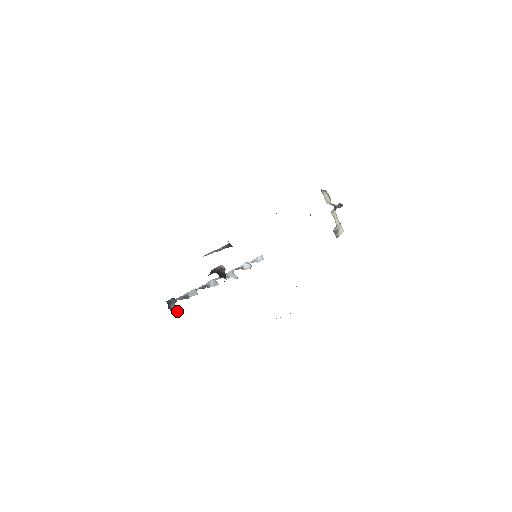
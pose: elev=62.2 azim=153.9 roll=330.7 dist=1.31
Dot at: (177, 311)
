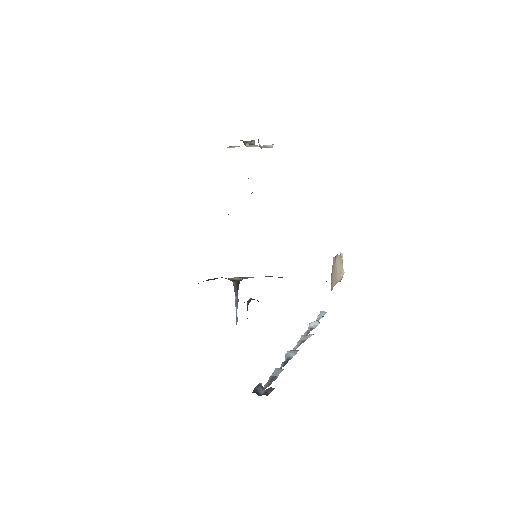
Dot at: (271, 390)
